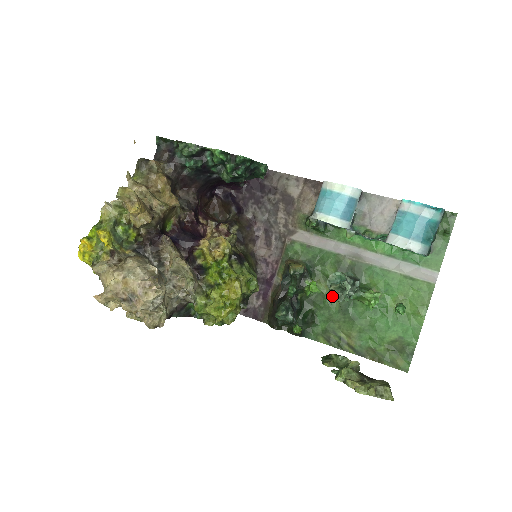
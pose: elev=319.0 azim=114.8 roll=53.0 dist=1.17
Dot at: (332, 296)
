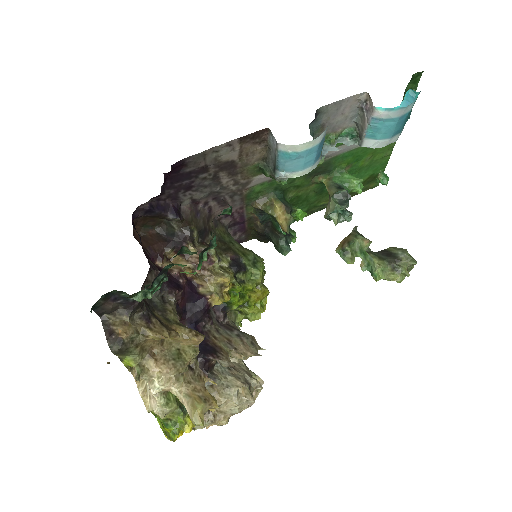
Dot at: occluded
